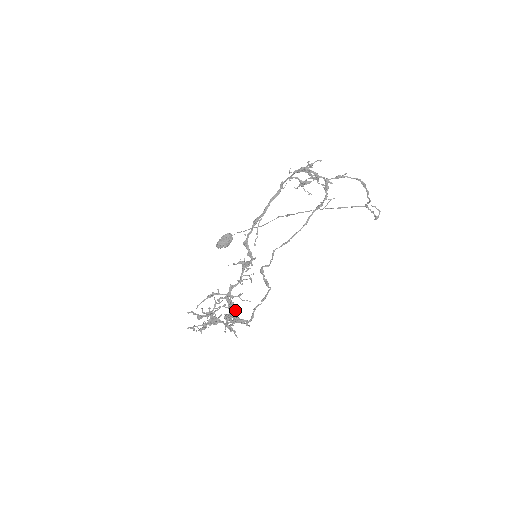
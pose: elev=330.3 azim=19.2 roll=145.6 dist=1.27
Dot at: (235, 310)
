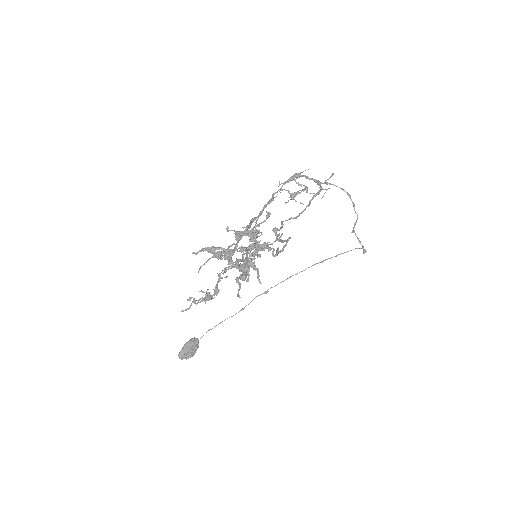
Dot at: (248, 273)
